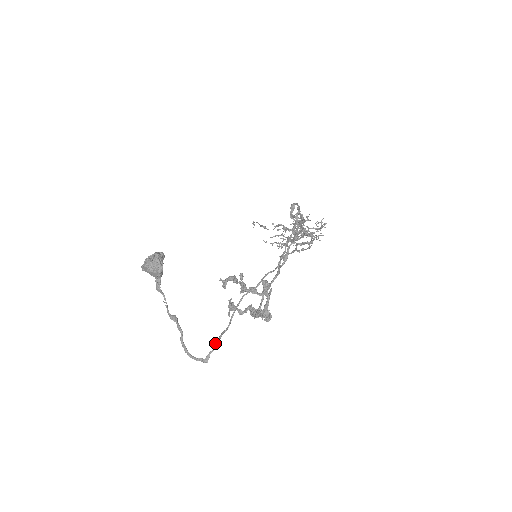
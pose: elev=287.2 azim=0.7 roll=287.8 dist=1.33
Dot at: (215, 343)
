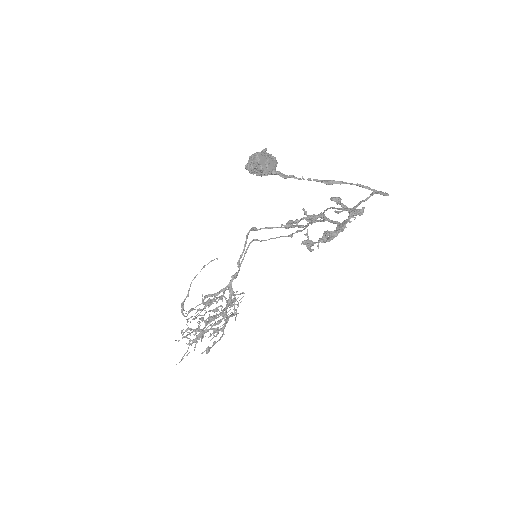
Dot at: (373, 192)
